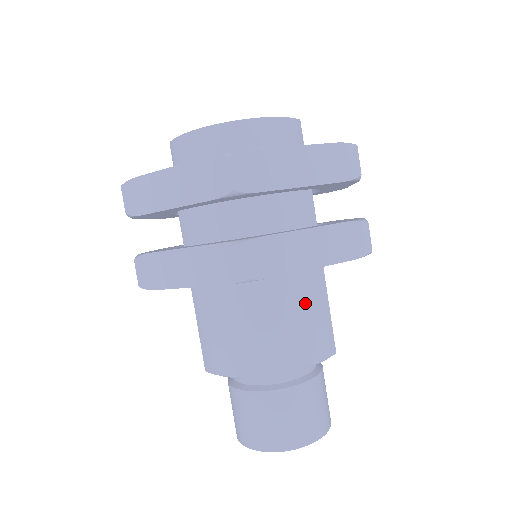
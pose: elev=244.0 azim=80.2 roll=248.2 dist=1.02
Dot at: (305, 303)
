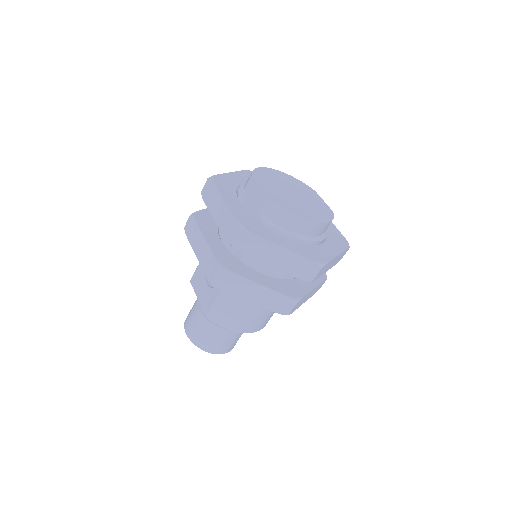
Dot at: occluded
